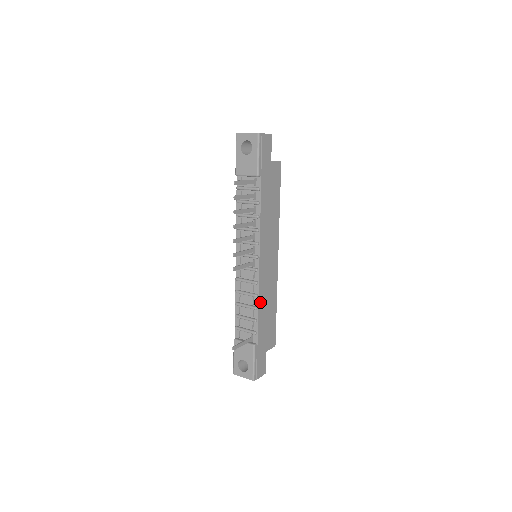
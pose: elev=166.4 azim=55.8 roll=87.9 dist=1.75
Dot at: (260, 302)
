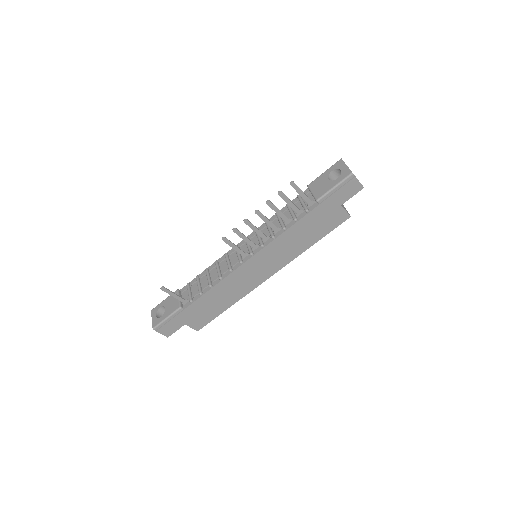
Dot at: (218, 286)
